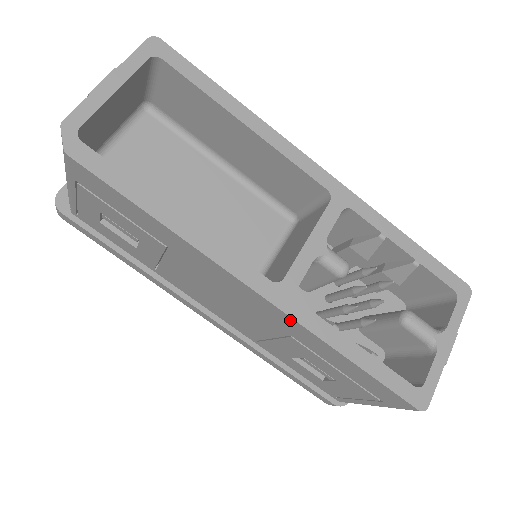
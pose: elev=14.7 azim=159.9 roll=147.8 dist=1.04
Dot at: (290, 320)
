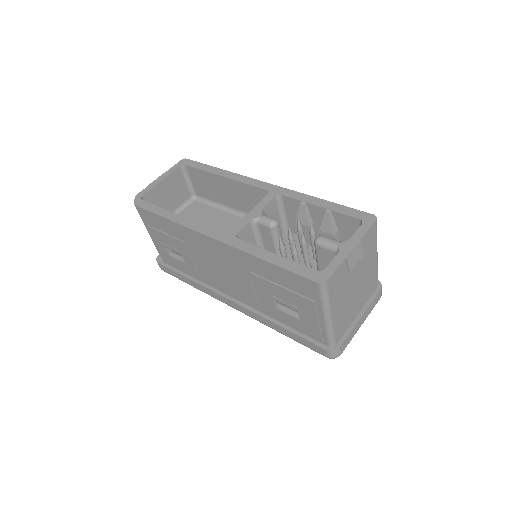
Dot at: (233, 250)
